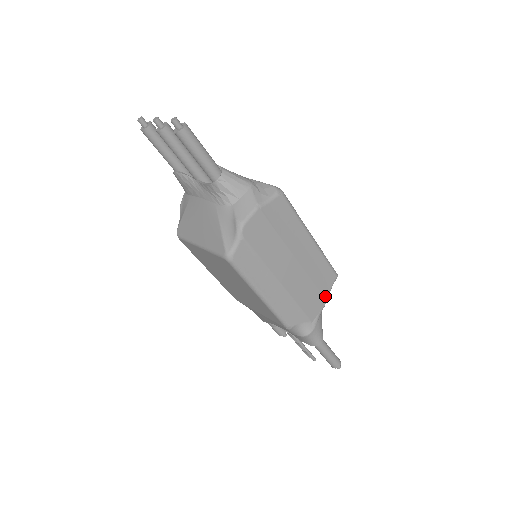
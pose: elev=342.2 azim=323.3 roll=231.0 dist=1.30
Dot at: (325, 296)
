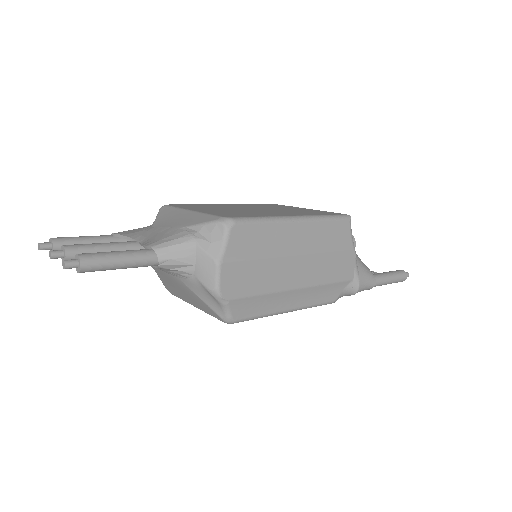
Dot at: (350, 248)
